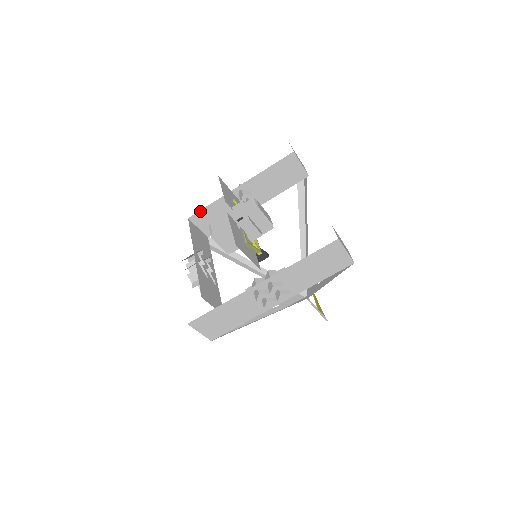
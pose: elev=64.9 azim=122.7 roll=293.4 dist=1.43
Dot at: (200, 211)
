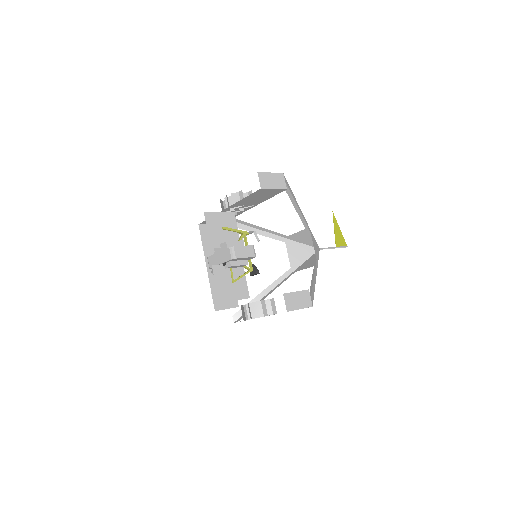
Dot at: occluded
